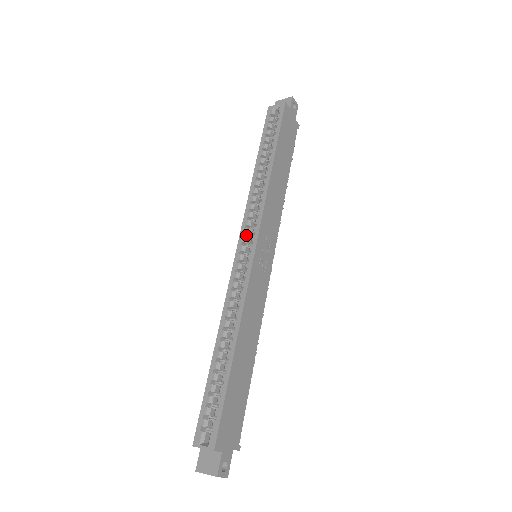
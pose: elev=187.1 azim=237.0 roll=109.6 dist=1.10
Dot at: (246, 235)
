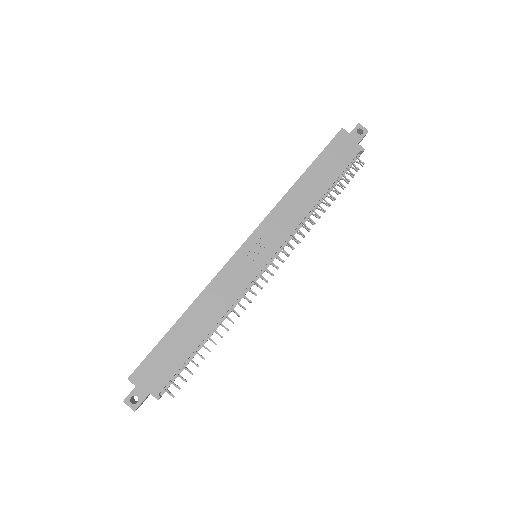
Dot at: occluded
